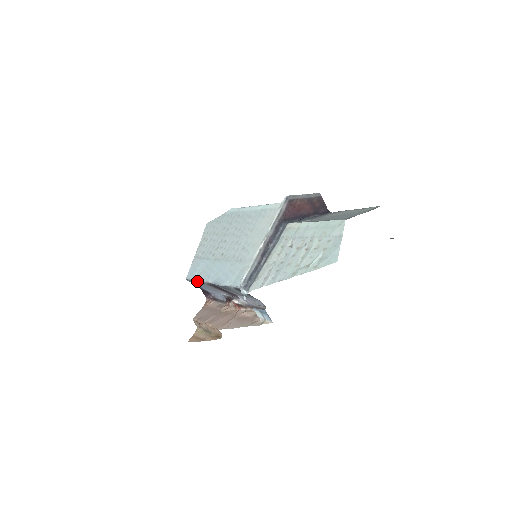
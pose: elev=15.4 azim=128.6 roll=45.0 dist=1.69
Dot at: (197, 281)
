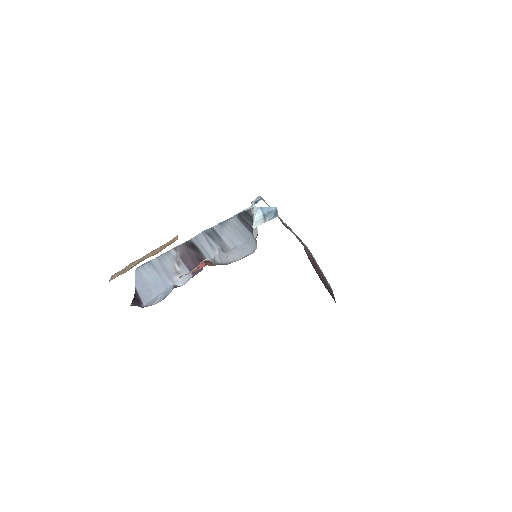
Dot at: (162, 254)
